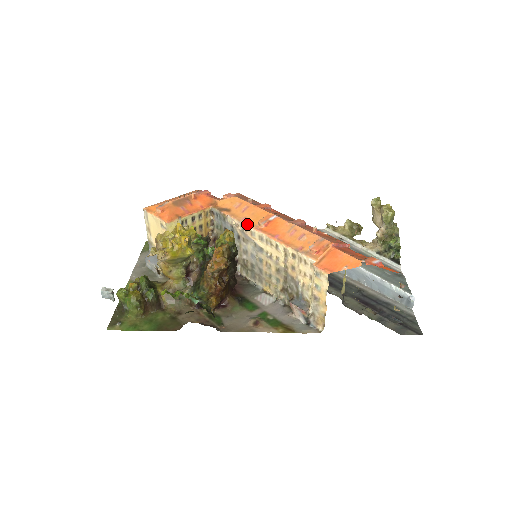
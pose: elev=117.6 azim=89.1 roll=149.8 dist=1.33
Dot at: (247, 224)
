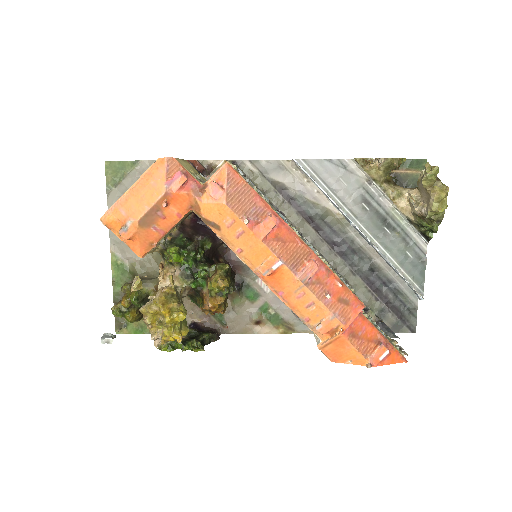
Dot at: (244, 262)
